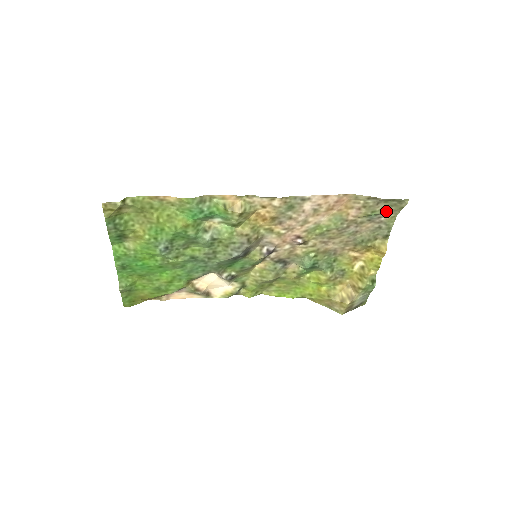
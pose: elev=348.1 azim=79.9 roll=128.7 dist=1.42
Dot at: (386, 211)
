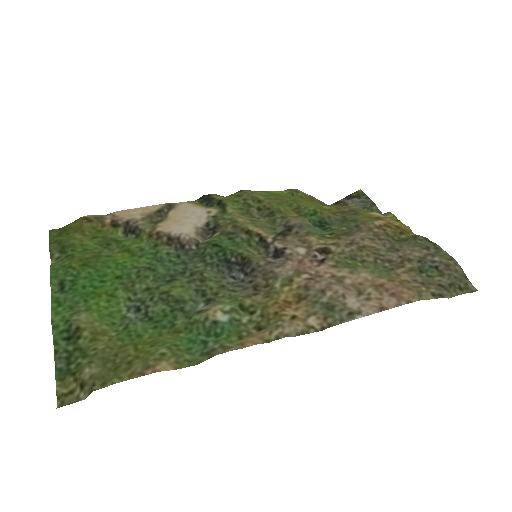
Dot at: (446, 268)
